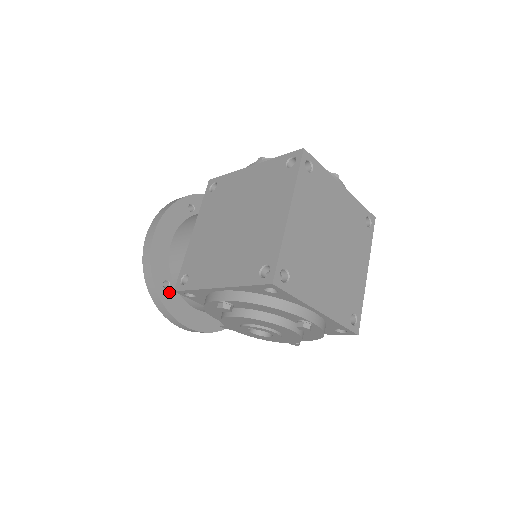
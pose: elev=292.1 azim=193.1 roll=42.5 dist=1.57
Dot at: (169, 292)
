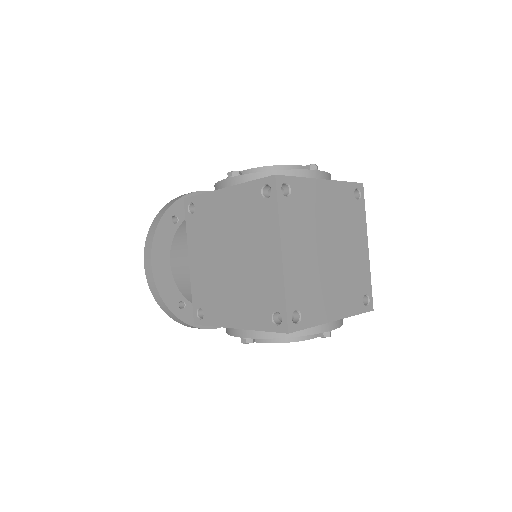
Dot at: (187, 310)
